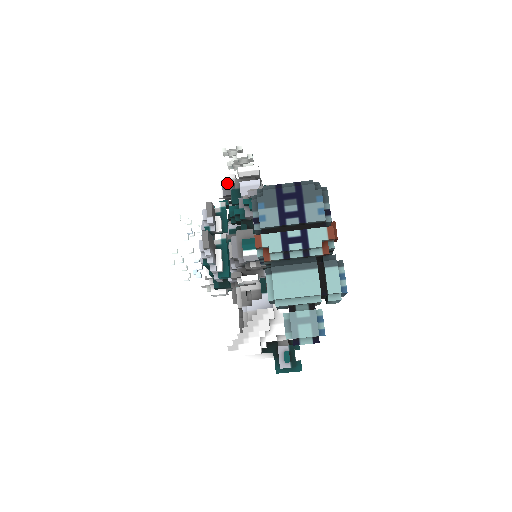
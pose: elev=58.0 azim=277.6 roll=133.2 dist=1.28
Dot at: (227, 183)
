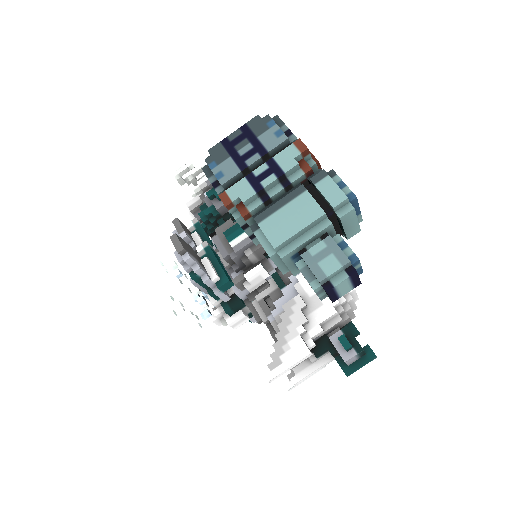
Dot at: (195, 206)
